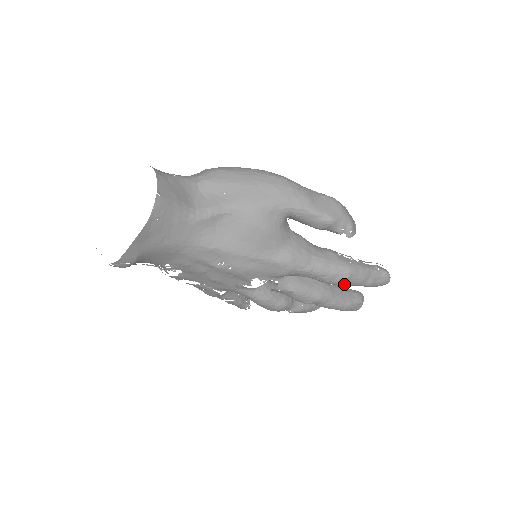
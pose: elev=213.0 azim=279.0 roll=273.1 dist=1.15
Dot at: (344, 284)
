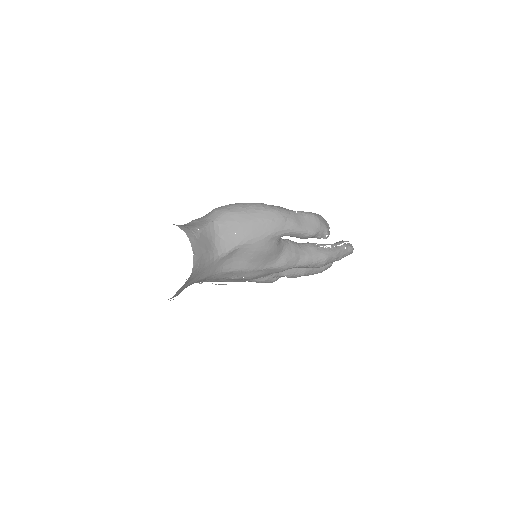
Dot at: (322, 266)
